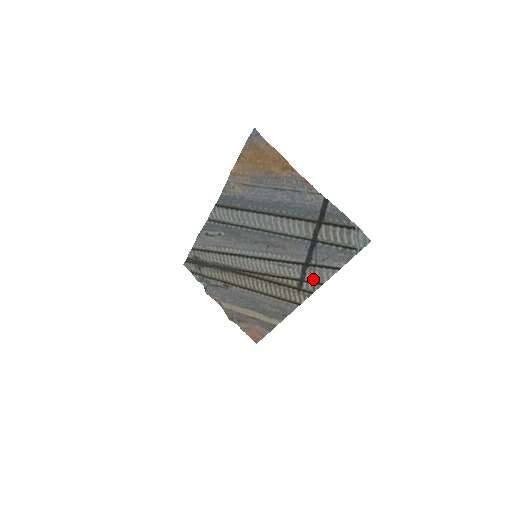
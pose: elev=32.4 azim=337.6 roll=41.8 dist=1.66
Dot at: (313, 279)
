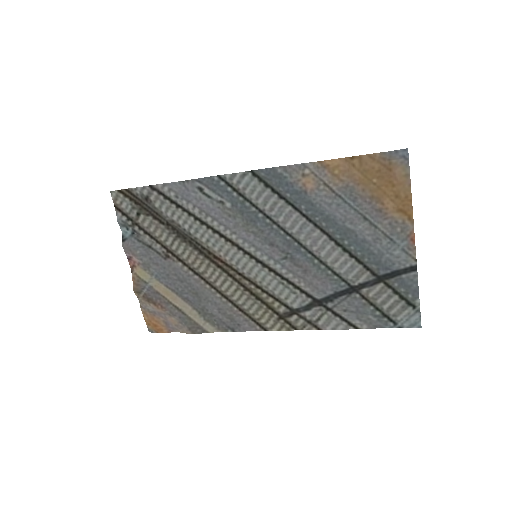
Dot at: (313, 319)
